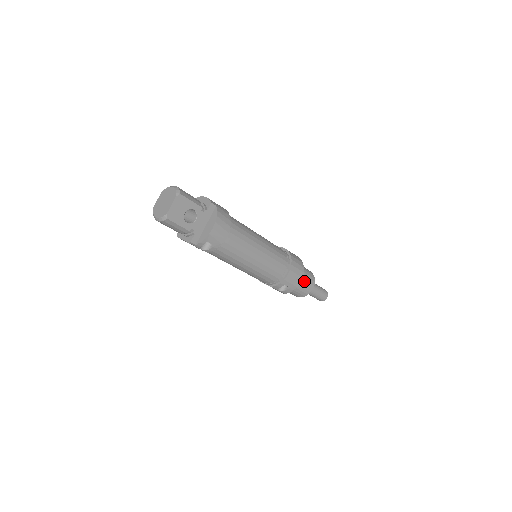
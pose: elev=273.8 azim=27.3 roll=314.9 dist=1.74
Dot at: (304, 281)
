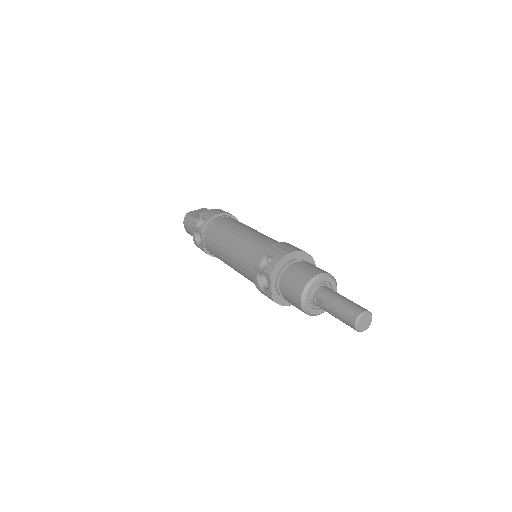
Dot at: (304, 265)
